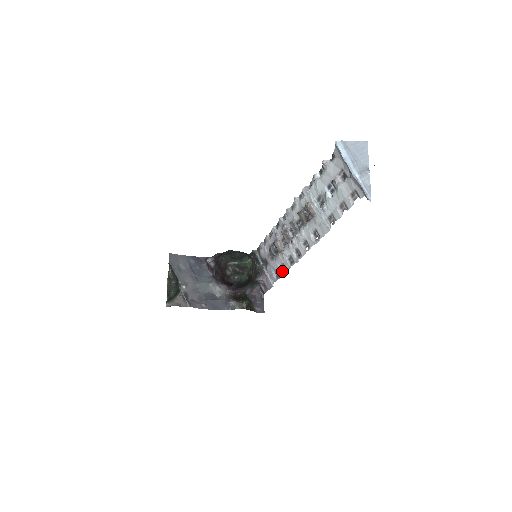
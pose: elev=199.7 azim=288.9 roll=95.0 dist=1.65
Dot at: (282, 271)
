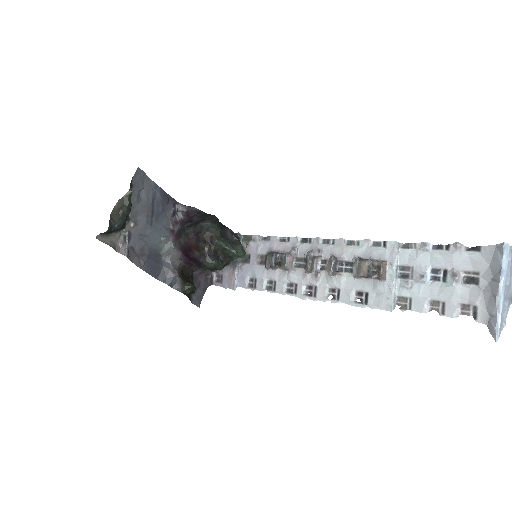
Dot at: (265, 287)
